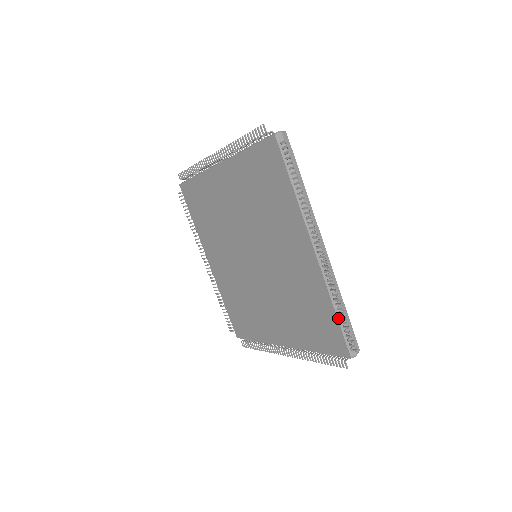
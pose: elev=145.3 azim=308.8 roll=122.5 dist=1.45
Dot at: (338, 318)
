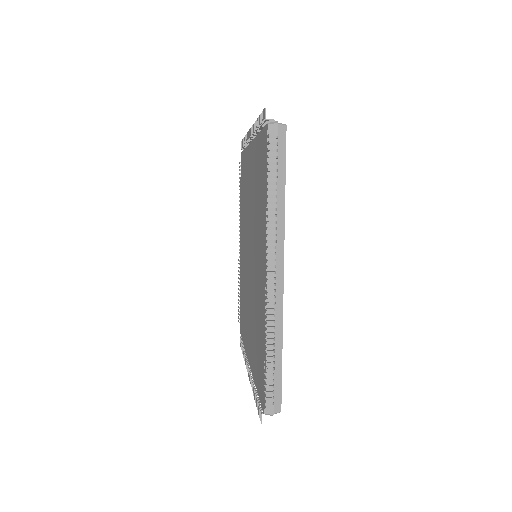
Dot at: occluded
